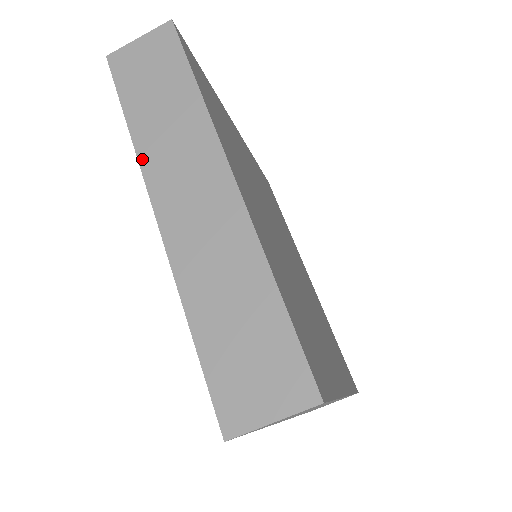
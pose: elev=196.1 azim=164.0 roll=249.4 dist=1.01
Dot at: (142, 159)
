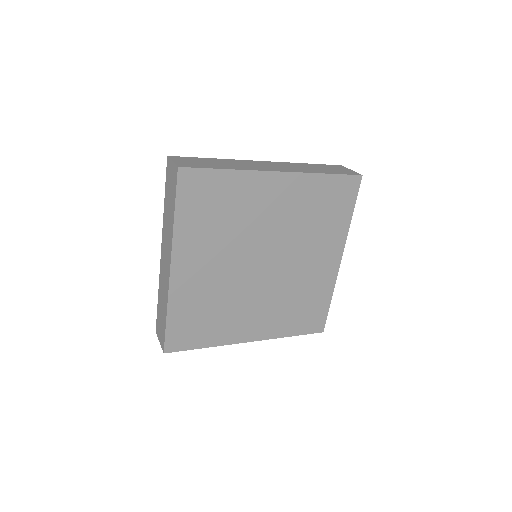
Dot at: (163, 225)
